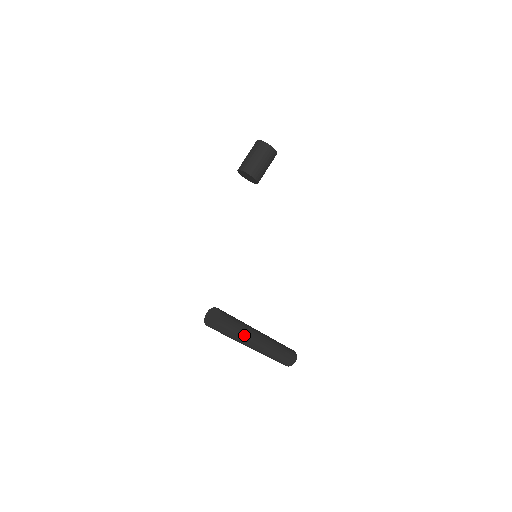
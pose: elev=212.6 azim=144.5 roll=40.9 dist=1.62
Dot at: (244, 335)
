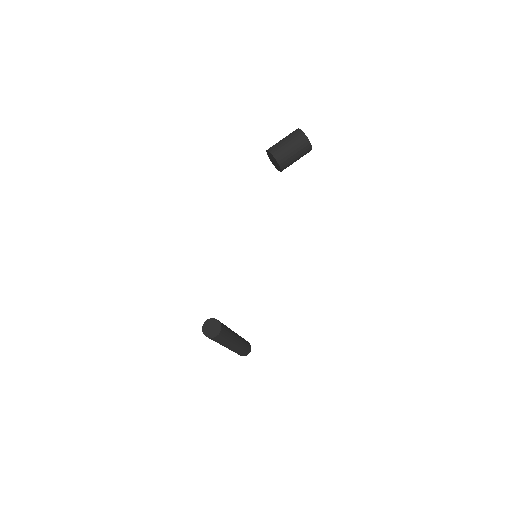
Dot at: (228, 342)
